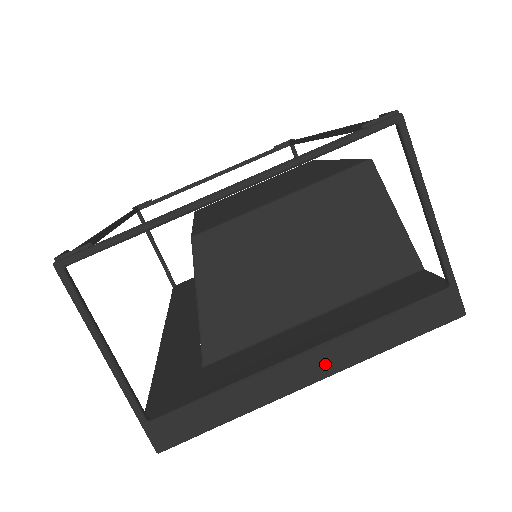
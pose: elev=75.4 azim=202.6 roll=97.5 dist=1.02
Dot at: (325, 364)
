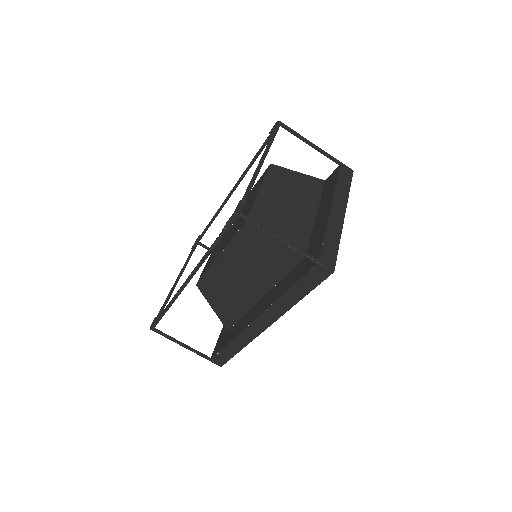
Dot at: (341, 206)
